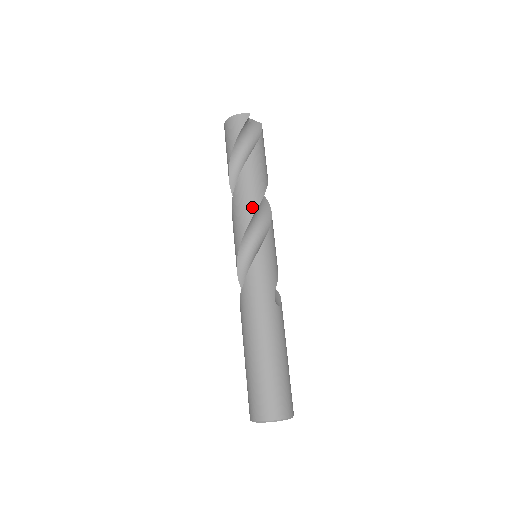
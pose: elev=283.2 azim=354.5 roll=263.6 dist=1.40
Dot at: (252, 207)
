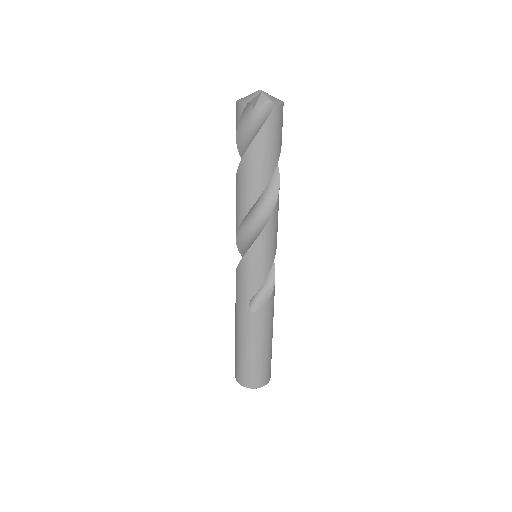
Dot at: (239, 218)
